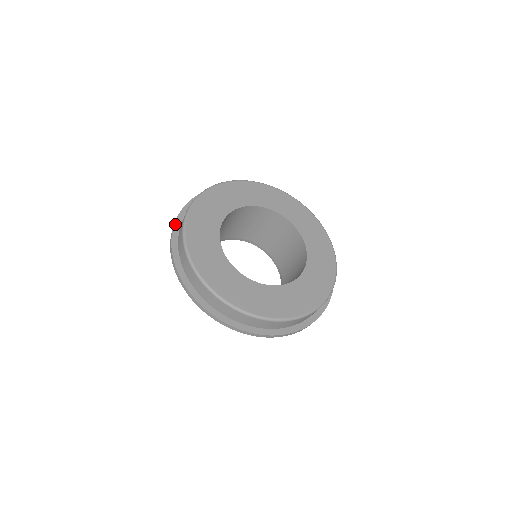
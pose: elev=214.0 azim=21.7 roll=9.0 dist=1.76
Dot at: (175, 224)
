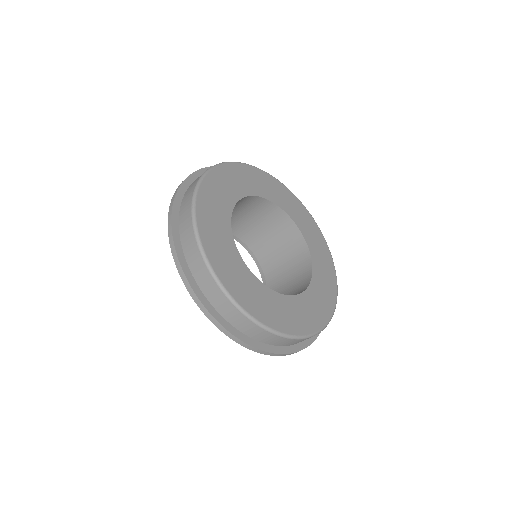
Dot at: (175, 201)
